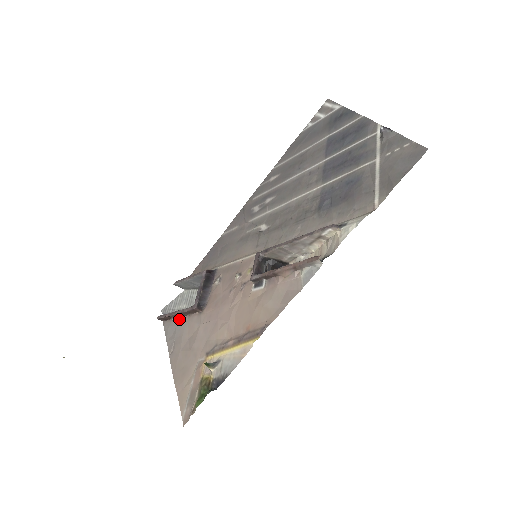
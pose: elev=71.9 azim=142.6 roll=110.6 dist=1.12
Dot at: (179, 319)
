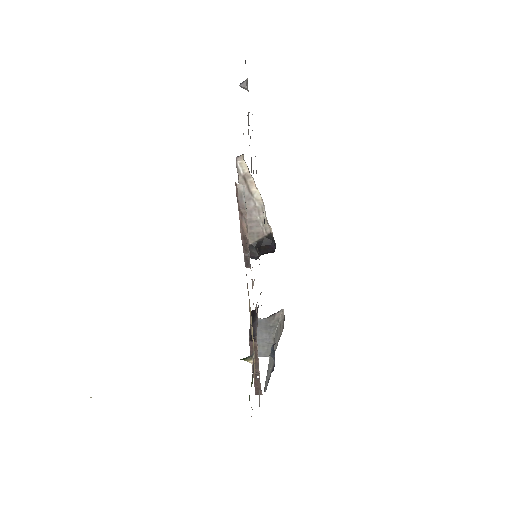
Dot at: (259, 373)
